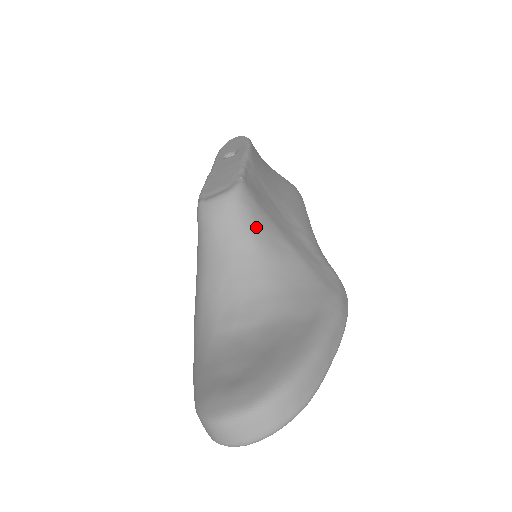
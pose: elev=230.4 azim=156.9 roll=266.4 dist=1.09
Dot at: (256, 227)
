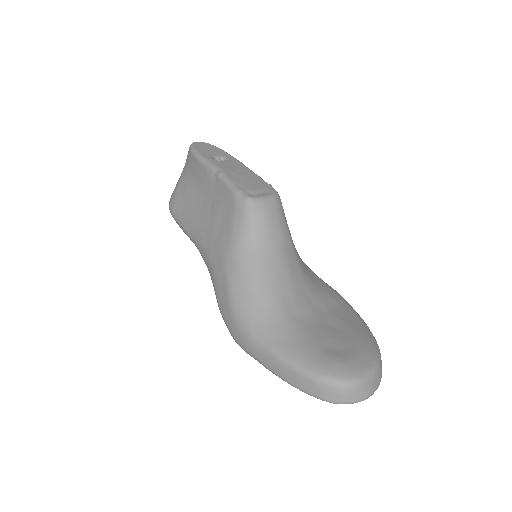
Dot at: occluded
